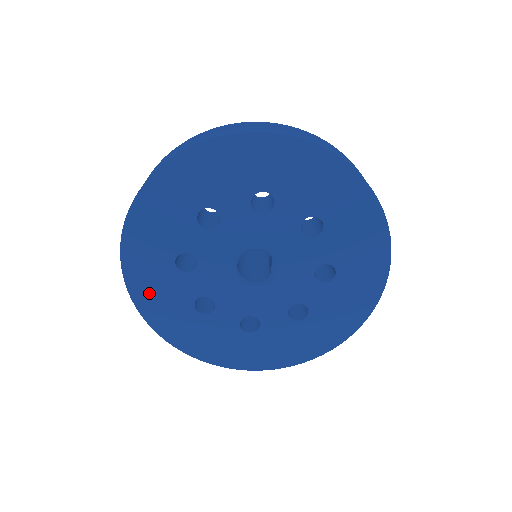
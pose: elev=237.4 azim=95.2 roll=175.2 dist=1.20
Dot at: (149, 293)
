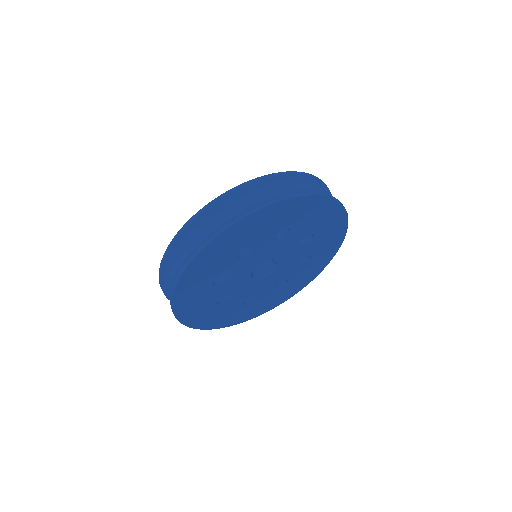
Dot at: (216, 321)
